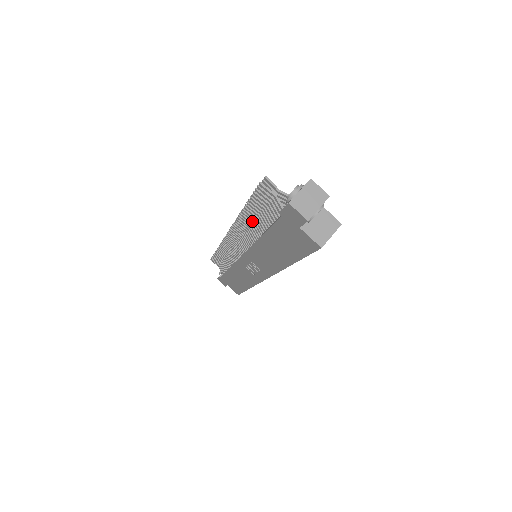
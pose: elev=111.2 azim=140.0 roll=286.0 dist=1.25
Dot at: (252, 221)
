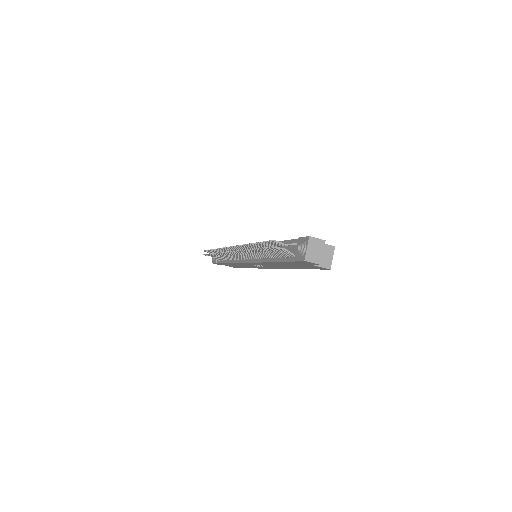
Dot at: (258, 252)
